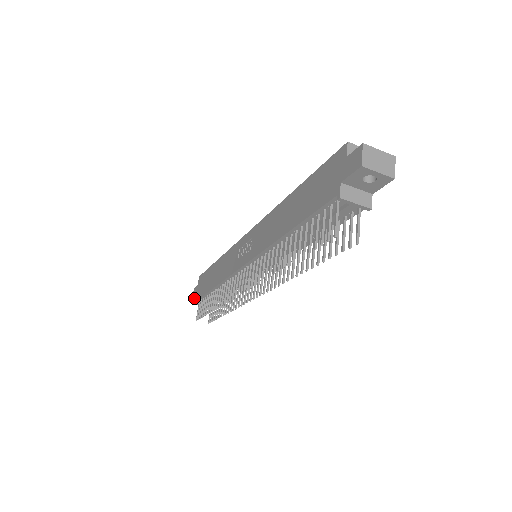
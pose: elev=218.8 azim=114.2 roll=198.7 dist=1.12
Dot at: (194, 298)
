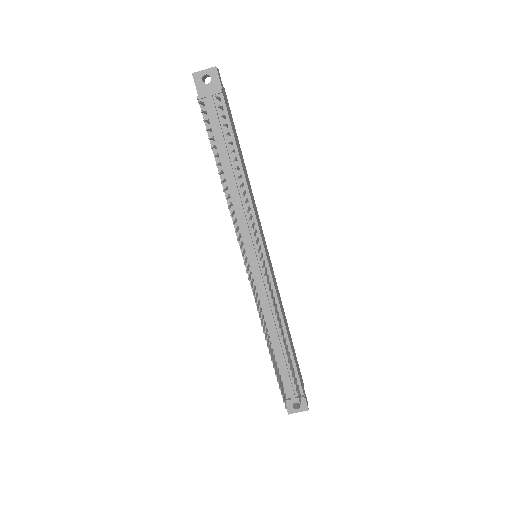
Dot at: (287, 408)
